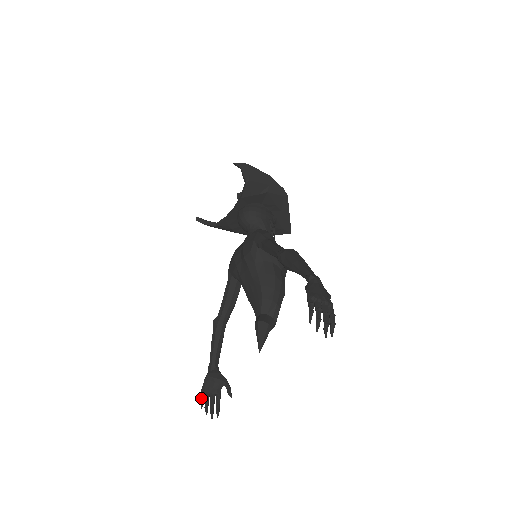
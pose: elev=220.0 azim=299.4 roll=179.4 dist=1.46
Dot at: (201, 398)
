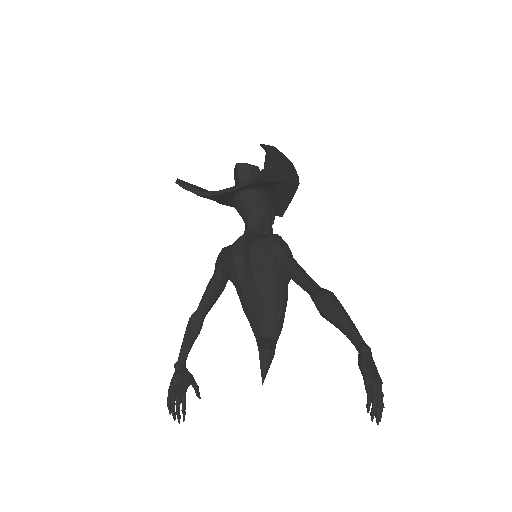
Dot at: (169, 403)
